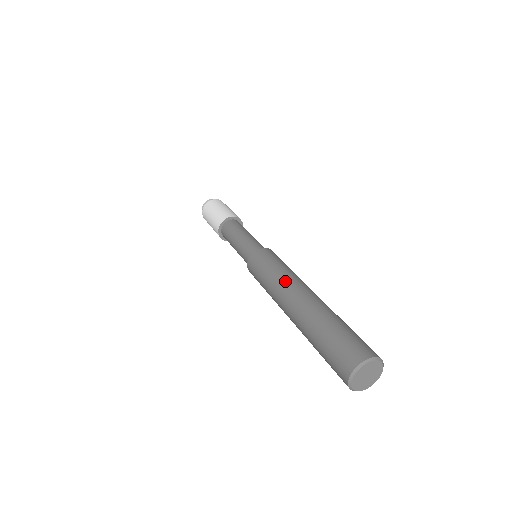
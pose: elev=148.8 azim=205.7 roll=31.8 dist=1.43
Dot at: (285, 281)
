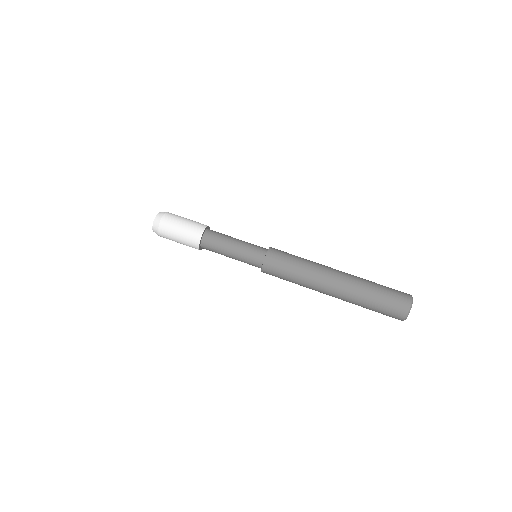
Dot at: (316, 269)
